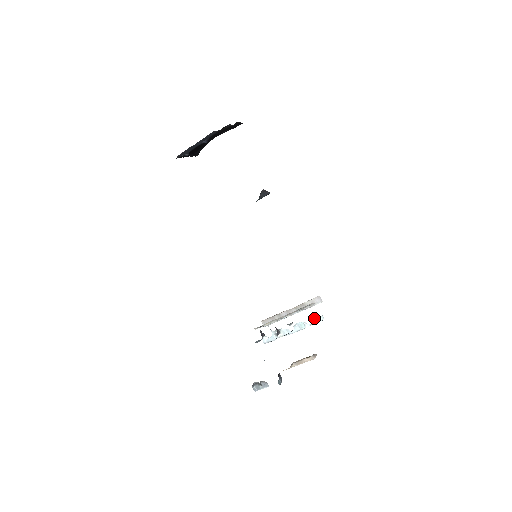
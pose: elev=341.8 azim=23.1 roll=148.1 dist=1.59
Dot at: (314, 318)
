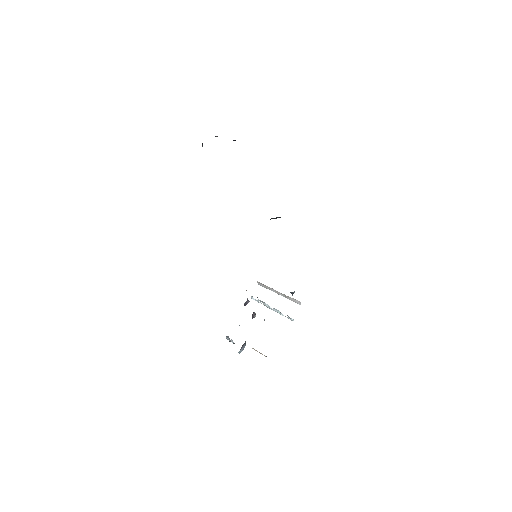
Dot at: (288, 316)
